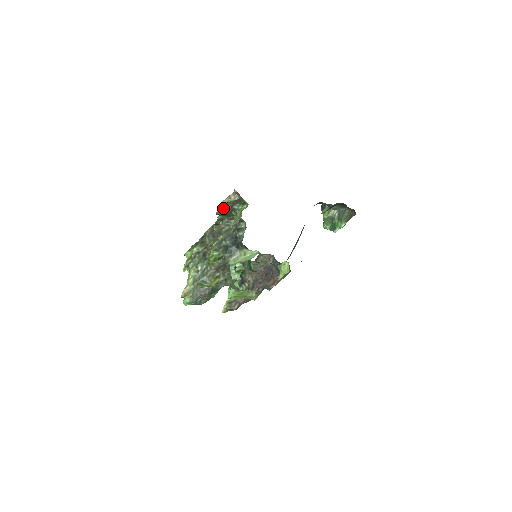
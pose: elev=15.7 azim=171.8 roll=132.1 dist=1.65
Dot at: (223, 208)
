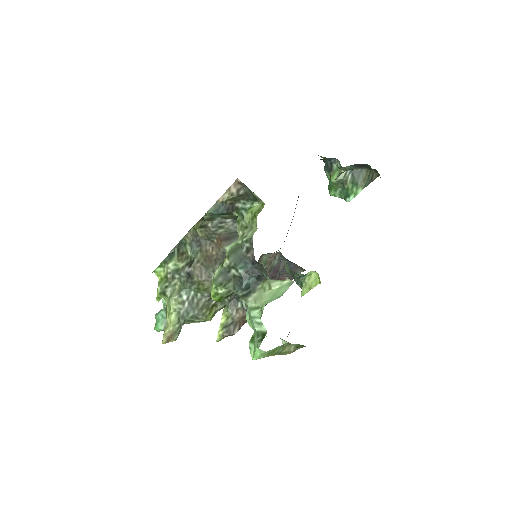
Dot at: (216, 206)
